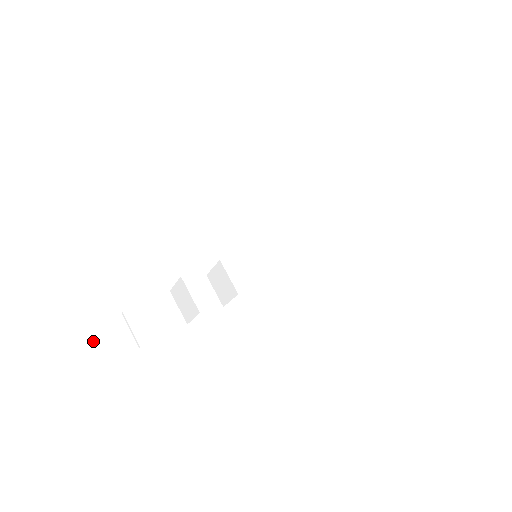
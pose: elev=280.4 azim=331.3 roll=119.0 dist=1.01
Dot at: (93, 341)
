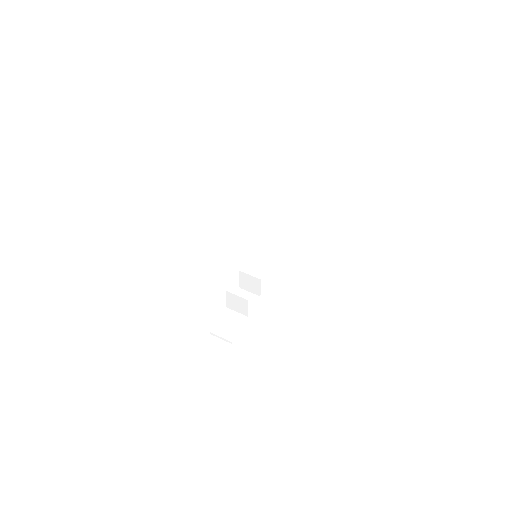
Dot at: (206, 355)
